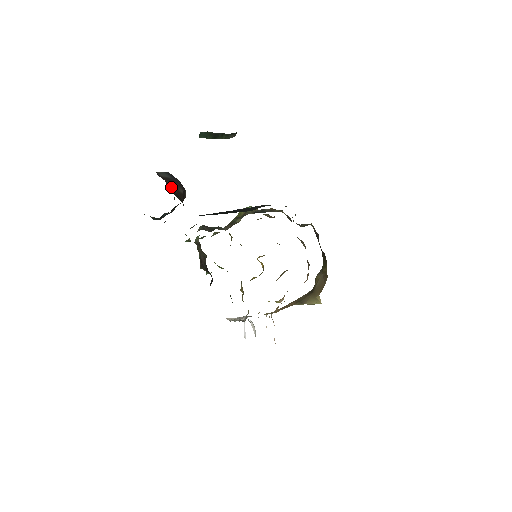
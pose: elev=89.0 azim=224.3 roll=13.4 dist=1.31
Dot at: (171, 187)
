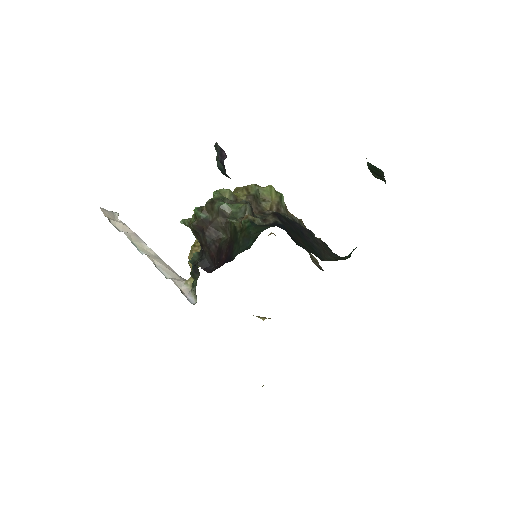
Dot at: occluded
